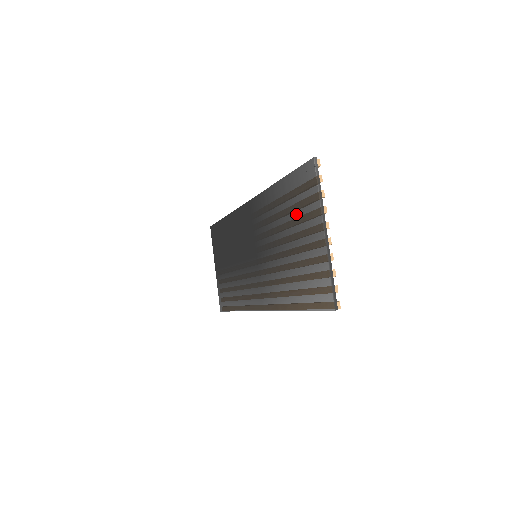
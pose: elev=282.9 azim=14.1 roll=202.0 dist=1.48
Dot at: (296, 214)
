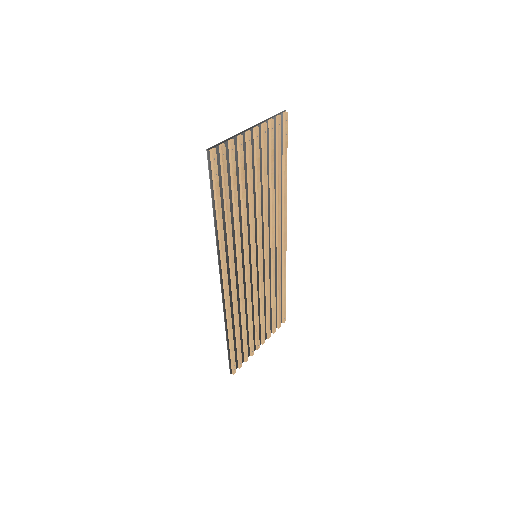
Dot at: occluded
